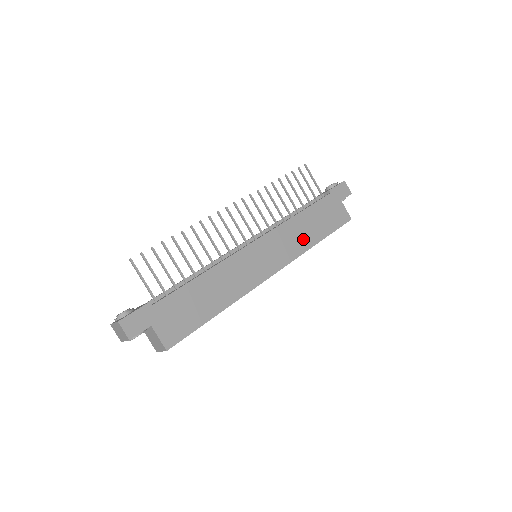
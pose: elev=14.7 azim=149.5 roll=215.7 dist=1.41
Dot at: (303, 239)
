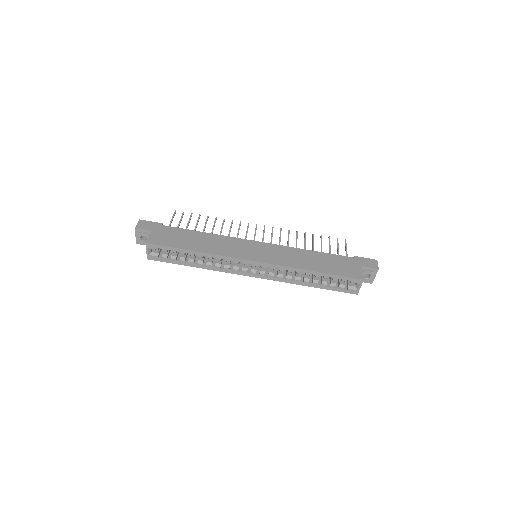
Dot at: (300, 262)
